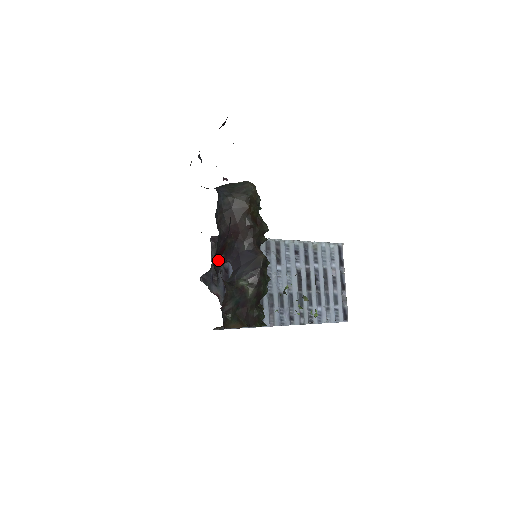
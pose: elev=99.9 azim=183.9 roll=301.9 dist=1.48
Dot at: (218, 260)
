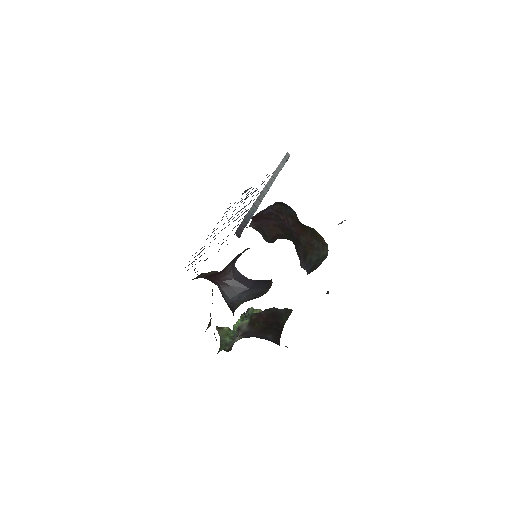
Dot at: occluded
